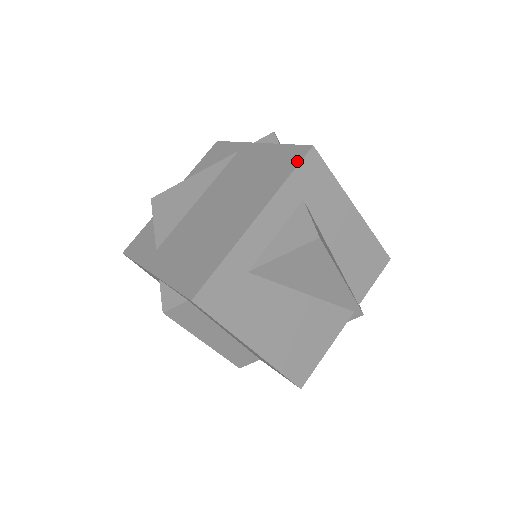
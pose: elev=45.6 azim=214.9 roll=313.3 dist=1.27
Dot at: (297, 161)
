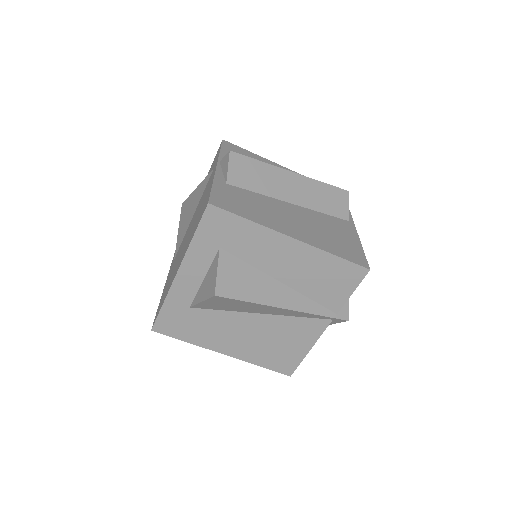
Dot at: (200, 218)
